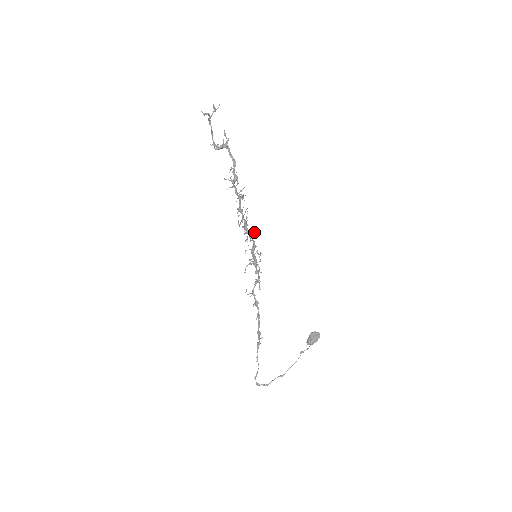
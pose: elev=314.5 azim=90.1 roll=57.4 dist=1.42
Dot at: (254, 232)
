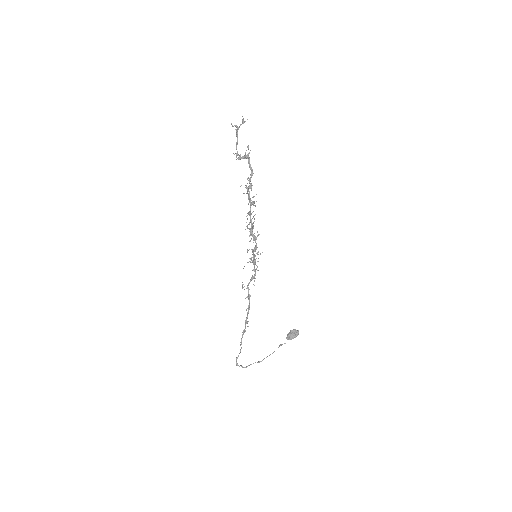
Dot at: (258, 235)
